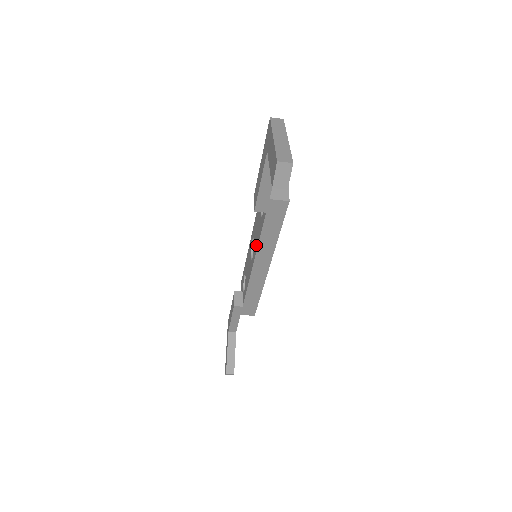
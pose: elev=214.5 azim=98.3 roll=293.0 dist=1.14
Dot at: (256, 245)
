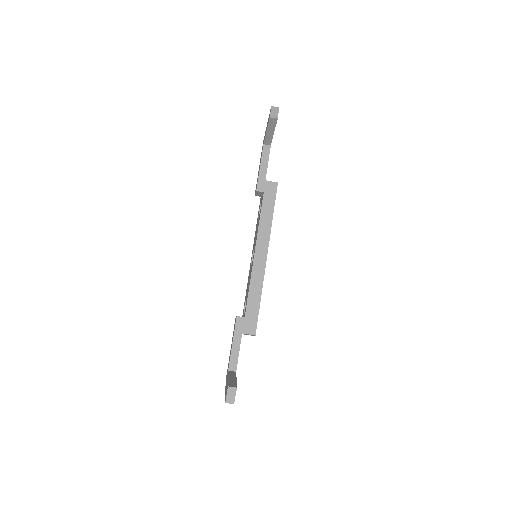
Dot at: (257, 234)
